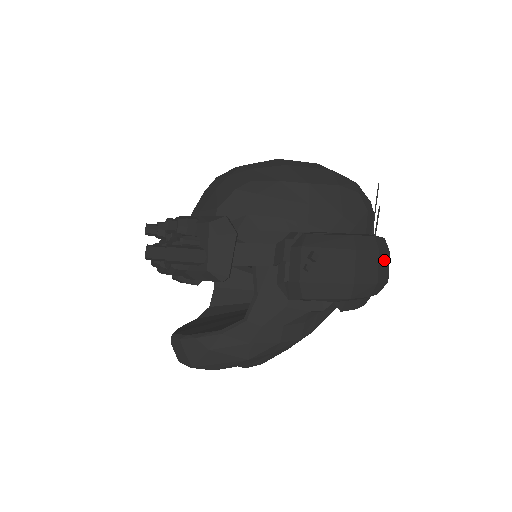
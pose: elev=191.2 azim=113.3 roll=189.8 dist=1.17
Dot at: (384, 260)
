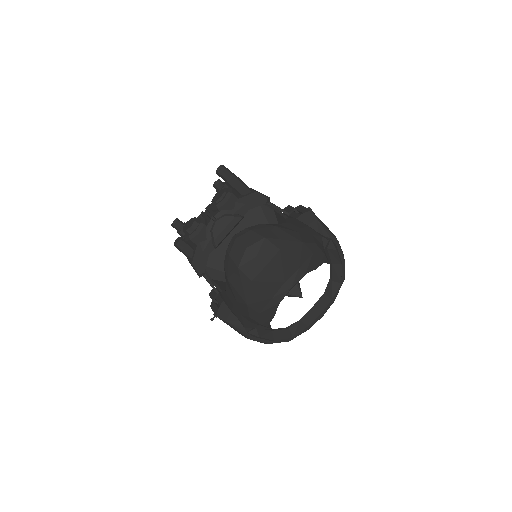
Dot at: occluded
